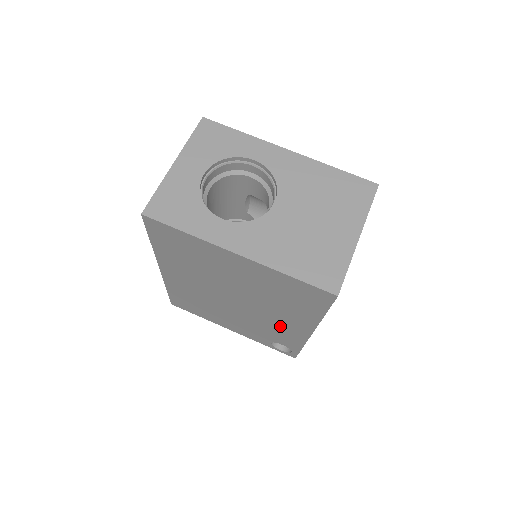
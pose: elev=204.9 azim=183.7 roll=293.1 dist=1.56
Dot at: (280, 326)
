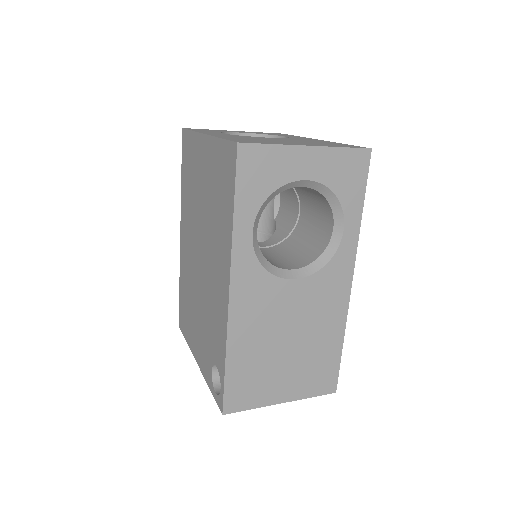
Dot at: (216, 295)
